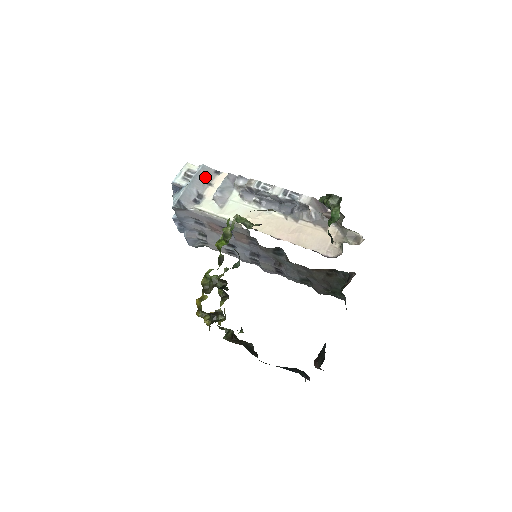
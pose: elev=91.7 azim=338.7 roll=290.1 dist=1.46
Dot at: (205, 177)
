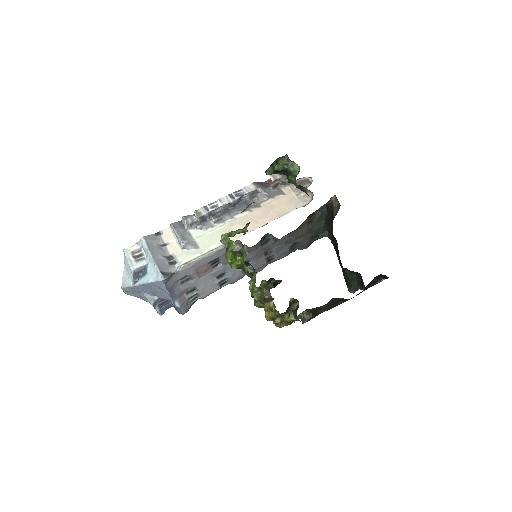
Dot at: (155, 243)
